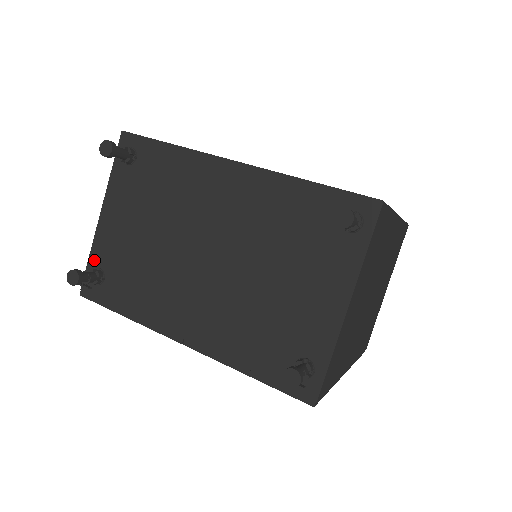
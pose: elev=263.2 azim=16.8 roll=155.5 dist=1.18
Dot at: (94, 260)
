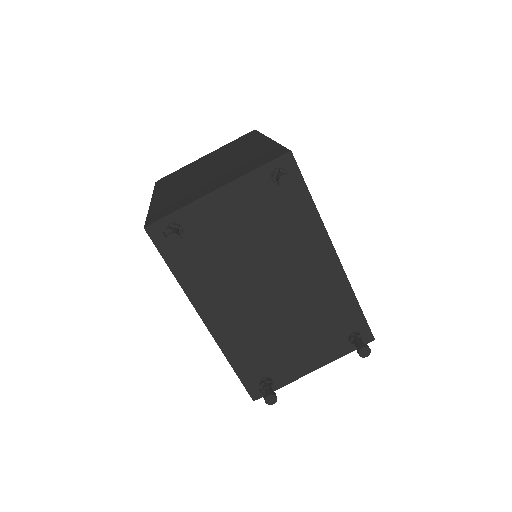
Dot at: (182, 216)
